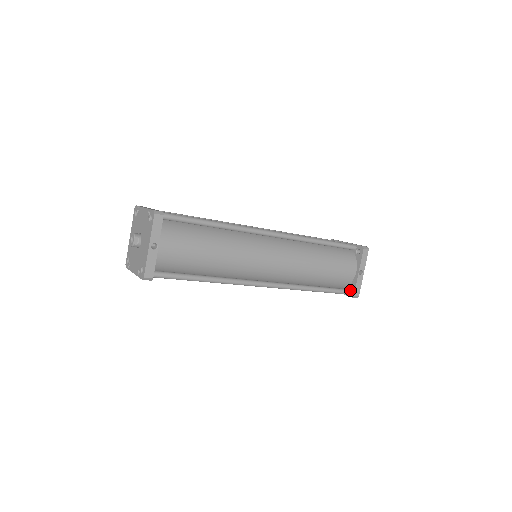
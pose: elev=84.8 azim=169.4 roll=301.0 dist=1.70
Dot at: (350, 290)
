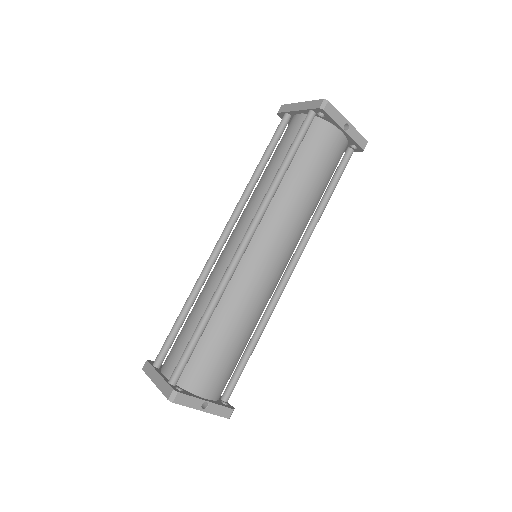
Dot at: occluded
